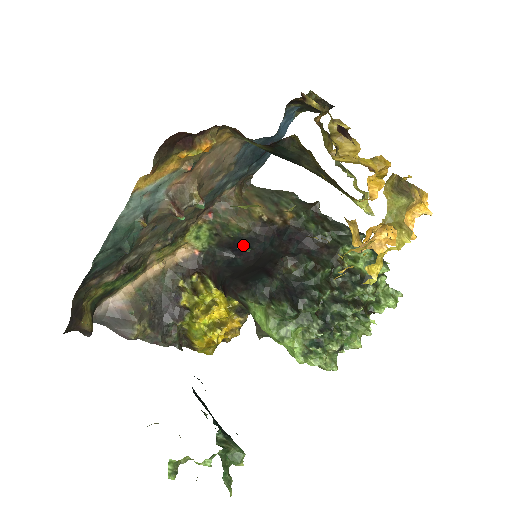
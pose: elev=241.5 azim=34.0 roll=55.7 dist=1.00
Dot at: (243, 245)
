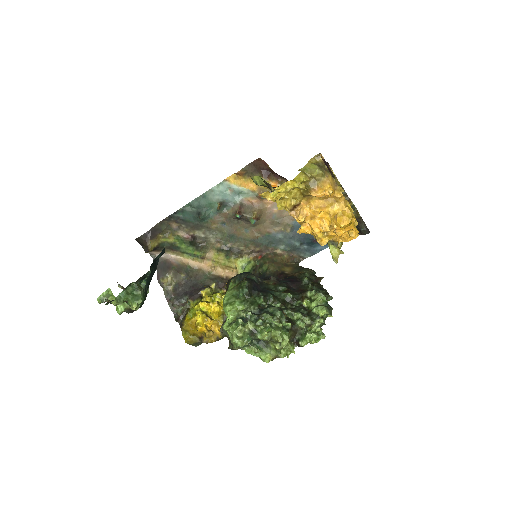
Dot at: occluded
